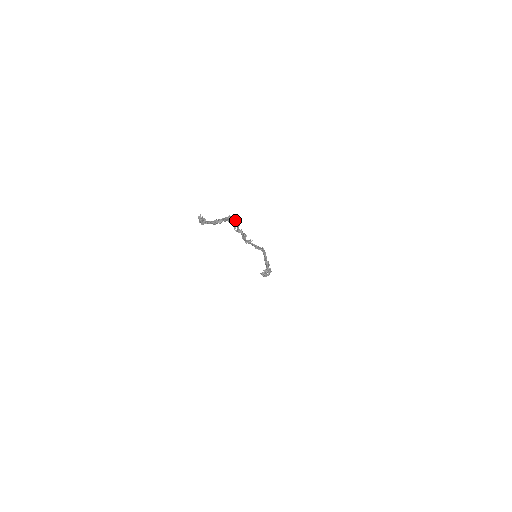
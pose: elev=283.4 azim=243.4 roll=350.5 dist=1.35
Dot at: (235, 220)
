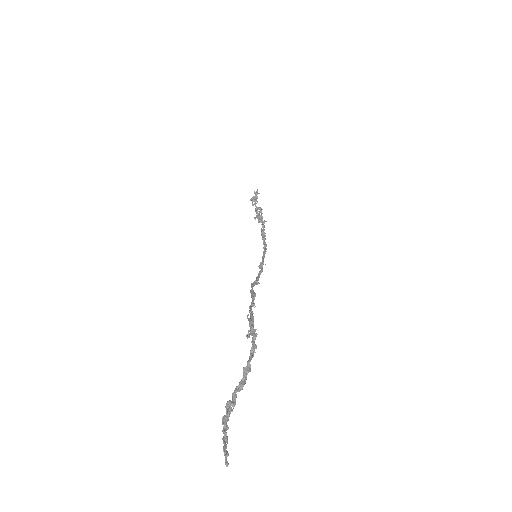
Dot at: occluded
